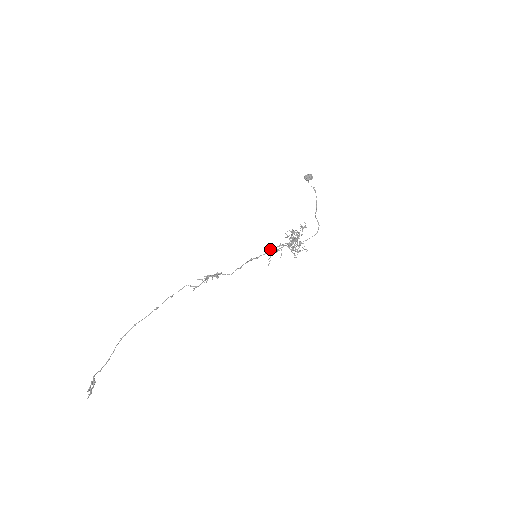
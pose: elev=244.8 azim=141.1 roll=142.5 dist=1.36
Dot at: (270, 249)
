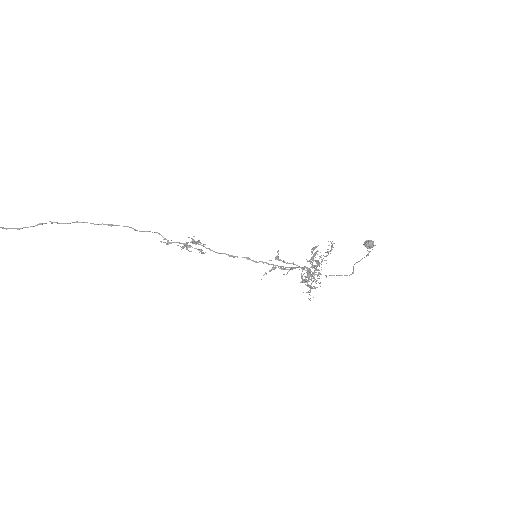
Dot at: (277, 256)
